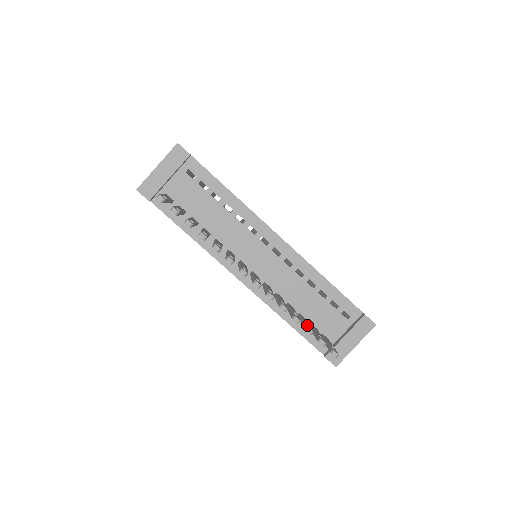
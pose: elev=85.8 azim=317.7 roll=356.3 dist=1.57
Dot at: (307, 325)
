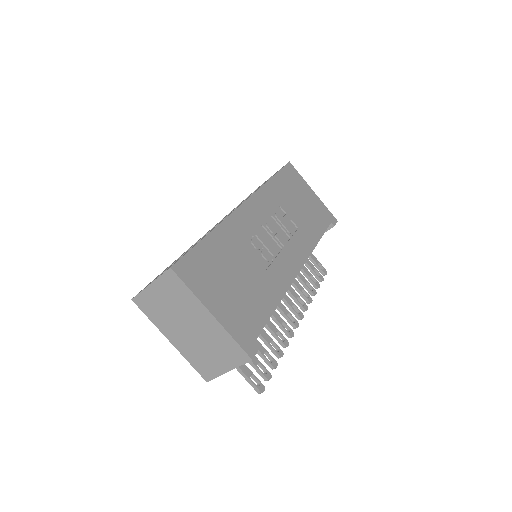
Dot at: (315, 283)
